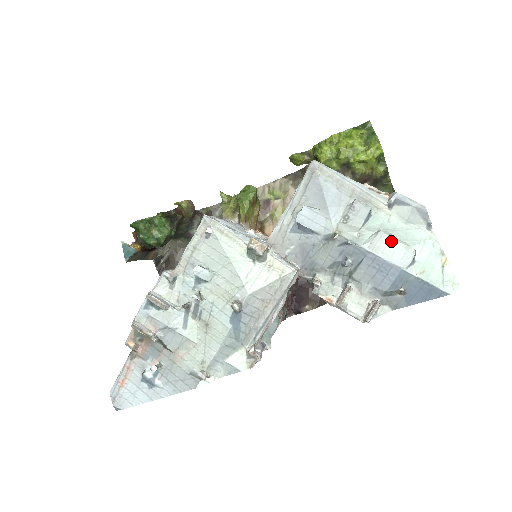
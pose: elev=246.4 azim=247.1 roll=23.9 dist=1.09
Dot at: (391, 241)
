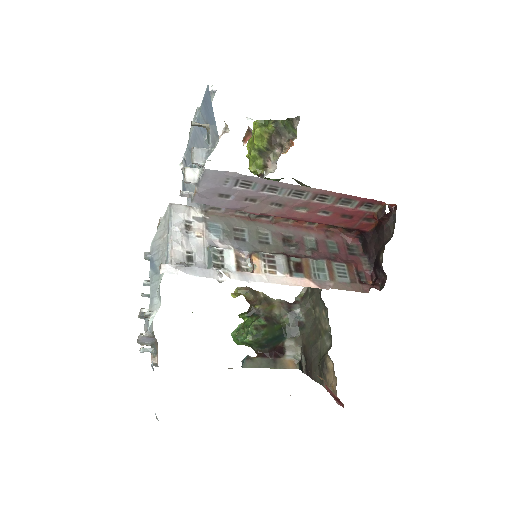
Dot at: occluded
